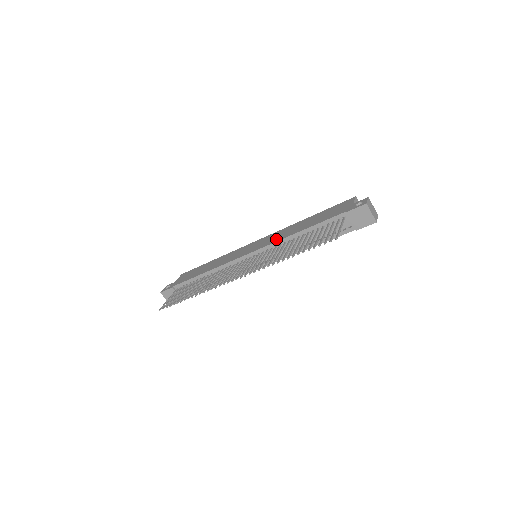
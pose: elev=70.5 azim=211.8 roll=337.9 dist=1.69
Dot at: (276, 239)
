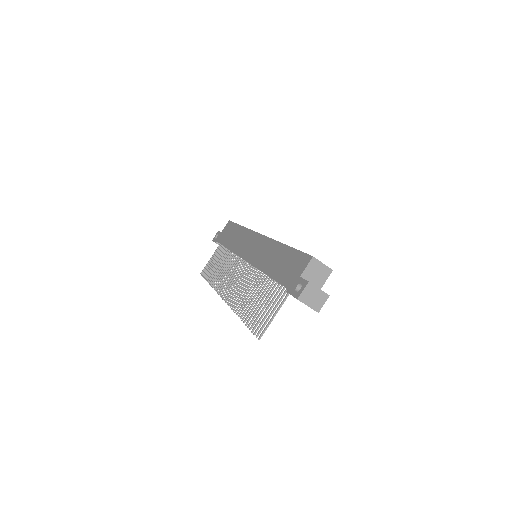
Dot at: (257, 261)
